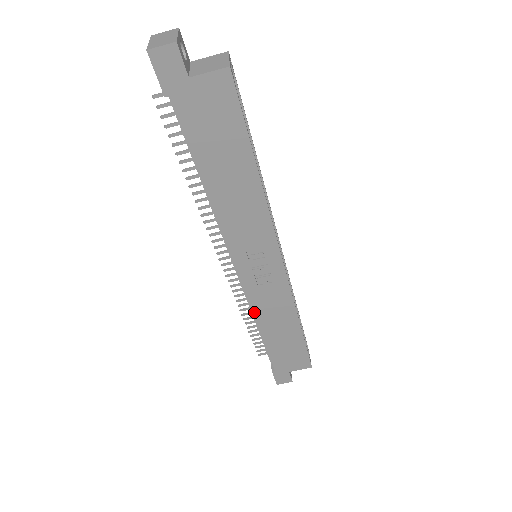
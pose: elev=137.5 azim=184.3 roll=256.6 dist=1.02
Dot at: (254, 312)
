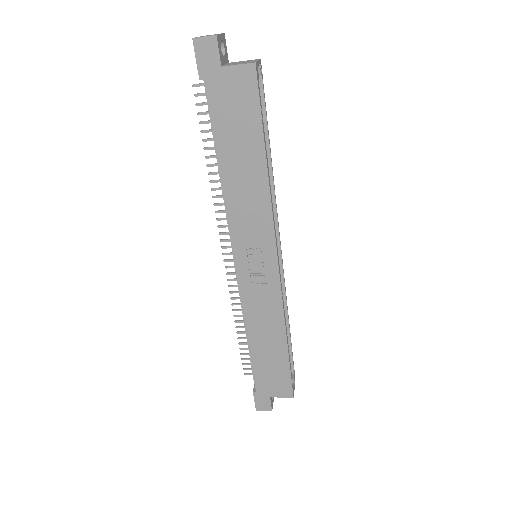
Dot at: (244, 314)
